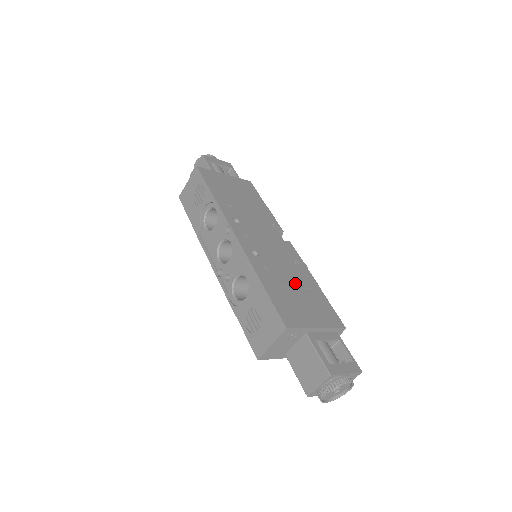
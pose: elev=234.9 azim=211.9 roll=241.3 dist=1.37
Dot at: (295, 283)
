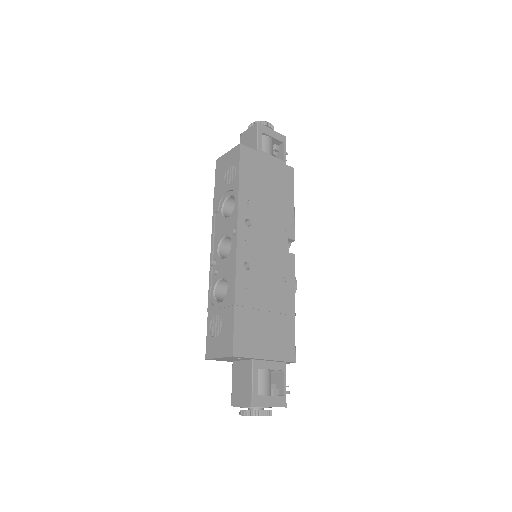
Dot at: (271, 306)
